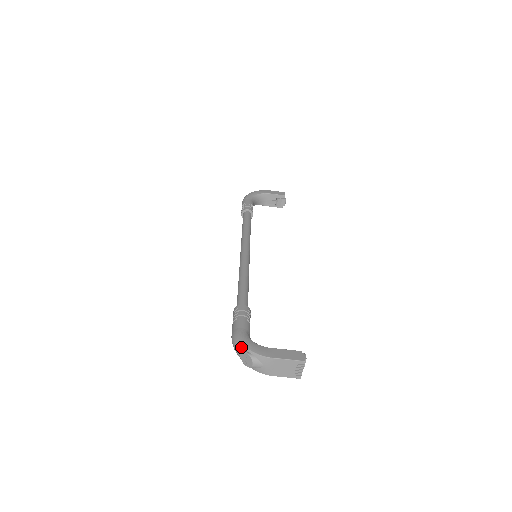
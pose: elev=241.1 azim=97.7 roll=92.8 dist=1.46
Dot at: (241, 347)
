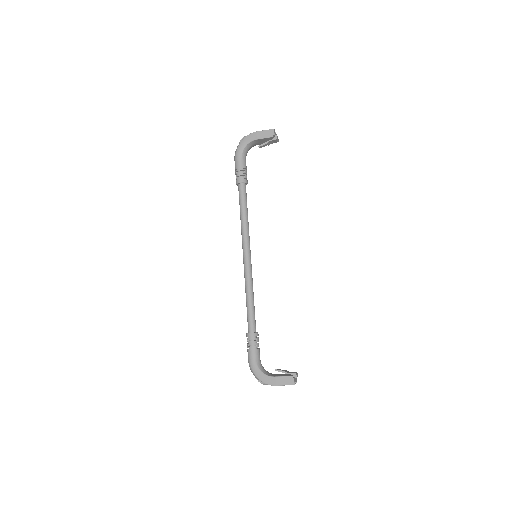
Dot at: occluded
